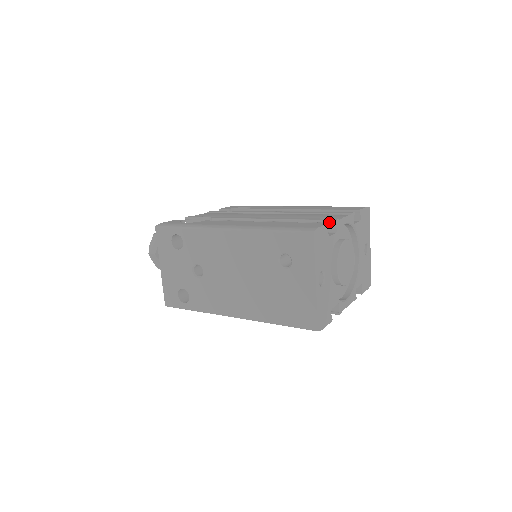
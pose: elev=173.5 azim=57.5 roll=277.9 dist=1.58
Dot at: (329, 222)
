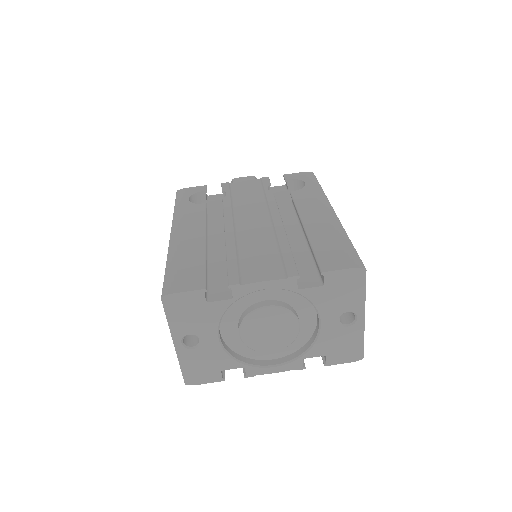
Dot at: (228, 282)
